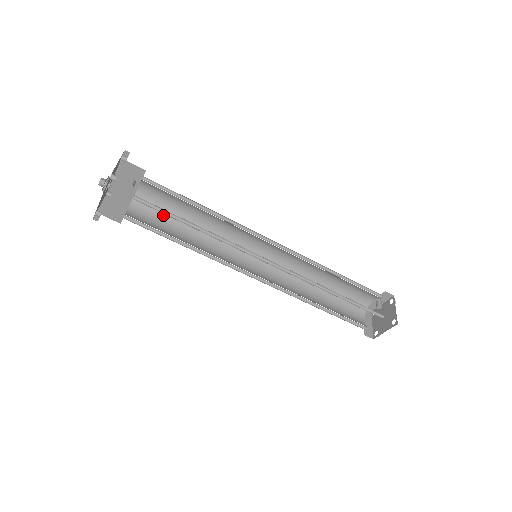
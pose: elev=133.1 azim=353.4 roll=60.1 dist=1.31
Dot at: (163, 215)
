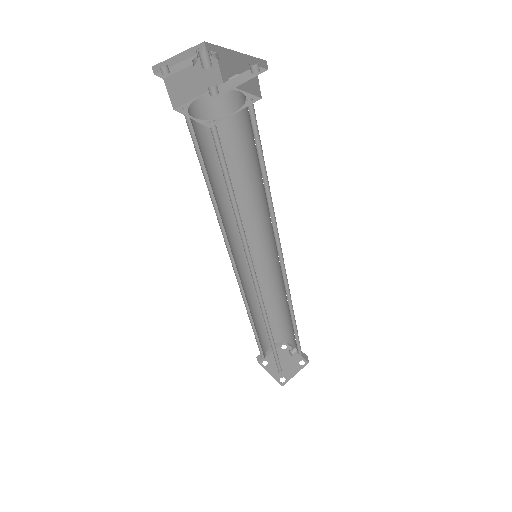
Dot at: (228, 136)
